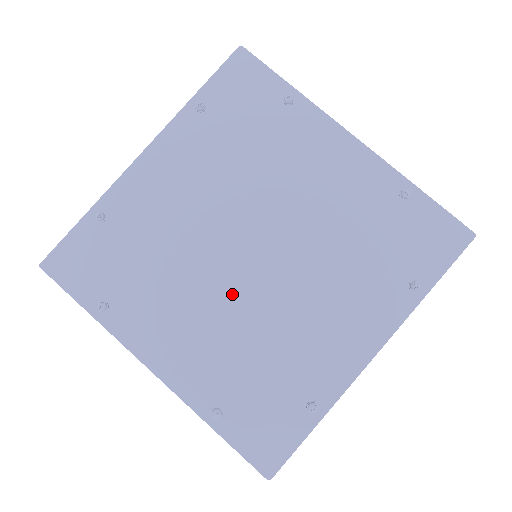
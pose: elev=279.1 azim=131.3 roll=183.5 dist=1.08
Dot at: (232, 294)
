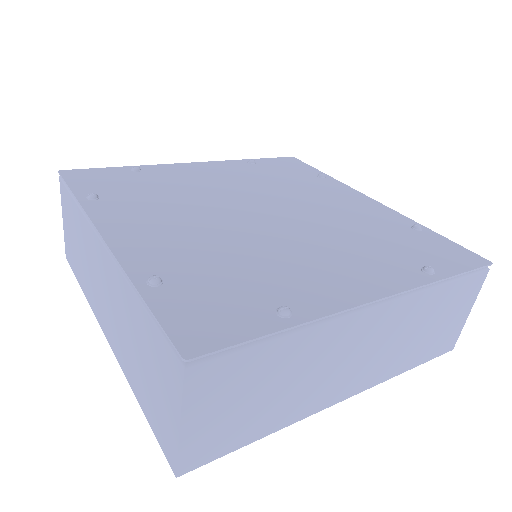
Dot at: (227, 225)
